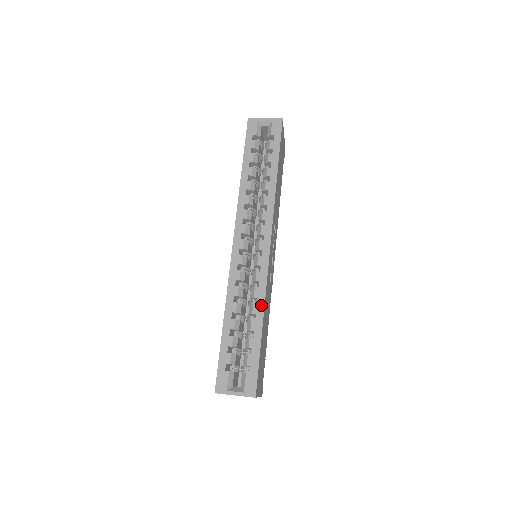
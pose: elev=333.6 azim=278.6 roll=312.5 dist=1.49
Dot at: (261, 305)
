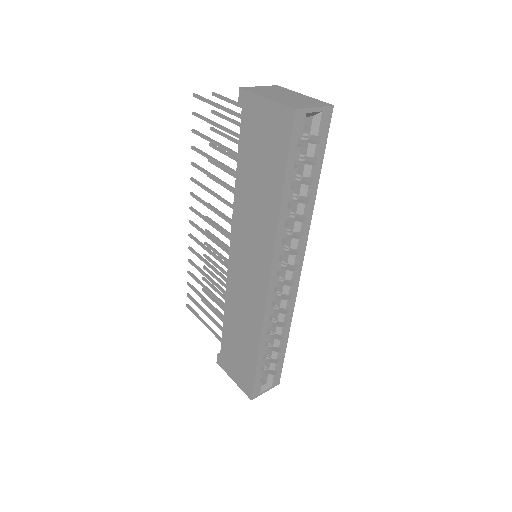
Dot at: (289, 325)
